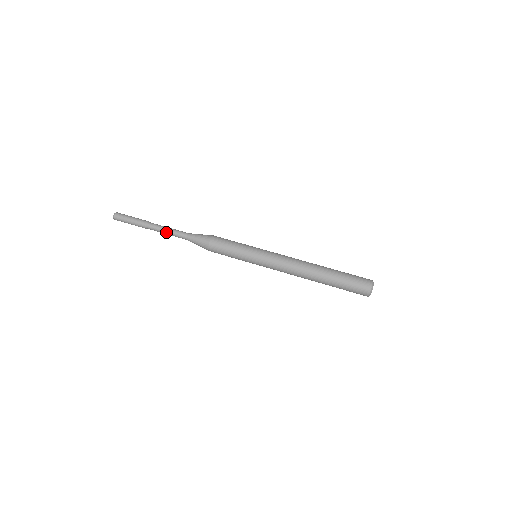
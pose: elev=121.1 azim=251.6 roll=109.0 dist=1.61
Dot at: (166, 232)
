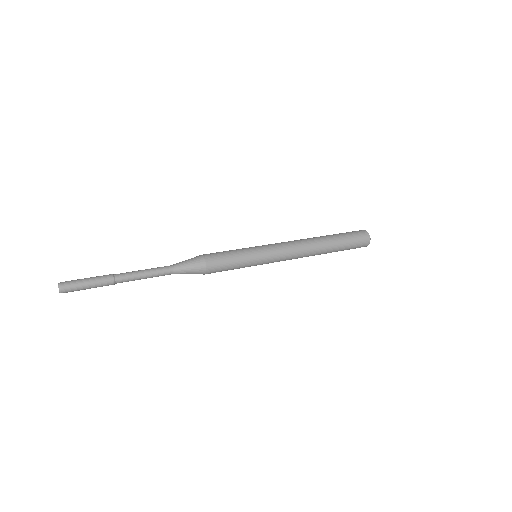
Dot at: (144, 278)
